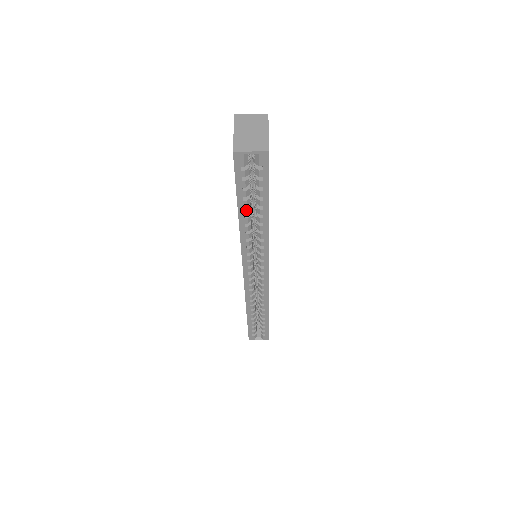
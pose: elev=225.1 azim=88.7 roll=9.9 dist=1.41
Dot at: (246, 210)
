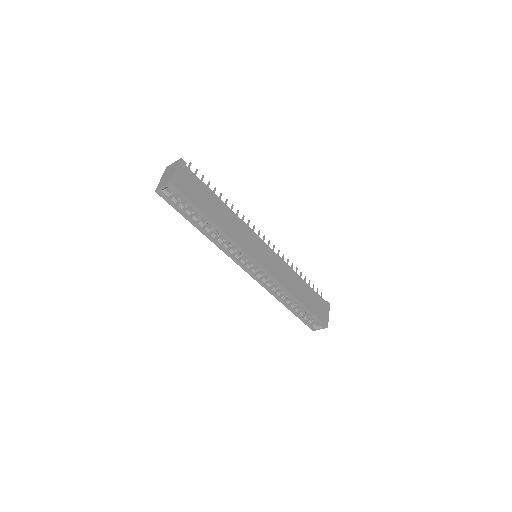
Dot at: (198, 224)
